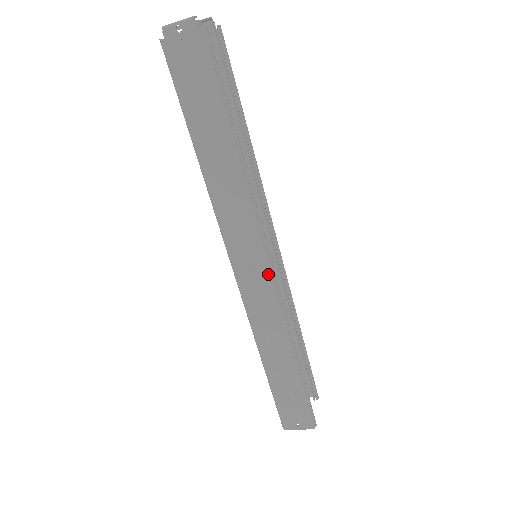
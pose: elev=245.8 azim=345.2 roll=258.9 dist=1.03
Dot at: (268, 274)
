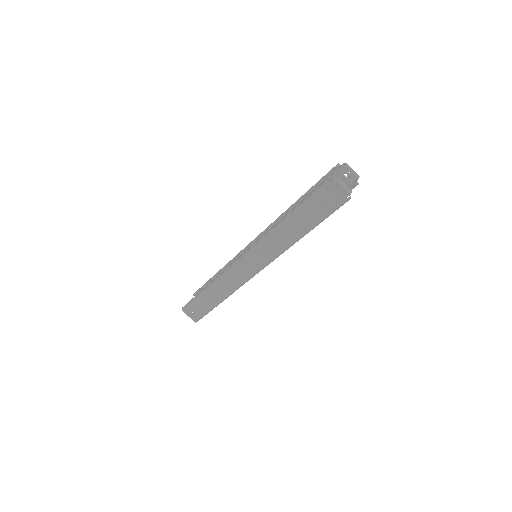
Dot at: (253, 274)
